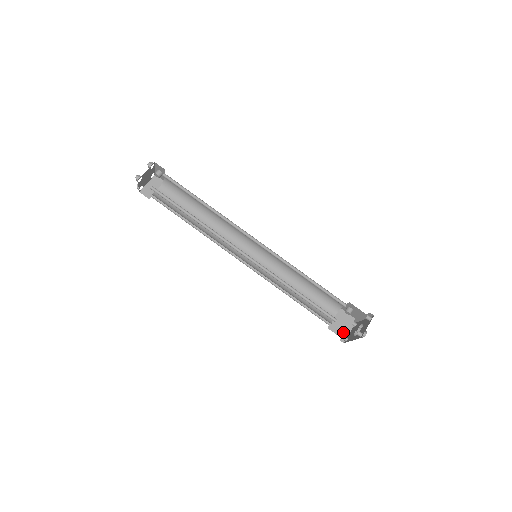
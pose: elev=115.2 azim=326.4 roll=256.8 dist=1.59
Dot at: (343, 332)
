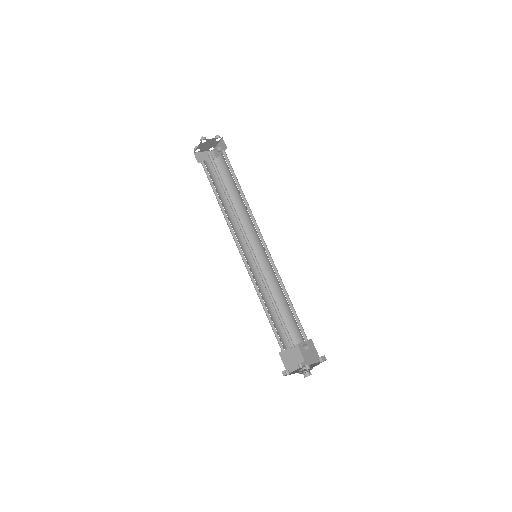
Dot at: (289, 365)
